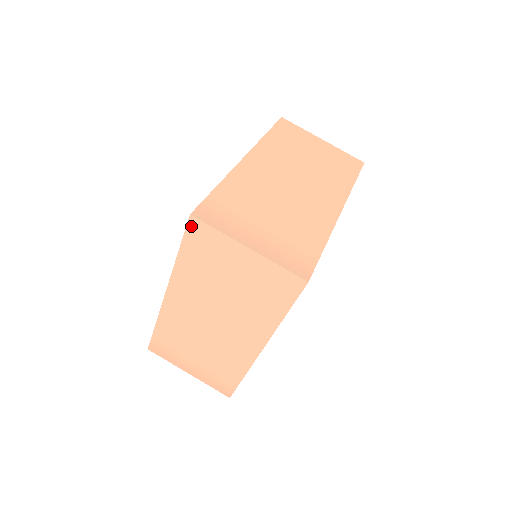
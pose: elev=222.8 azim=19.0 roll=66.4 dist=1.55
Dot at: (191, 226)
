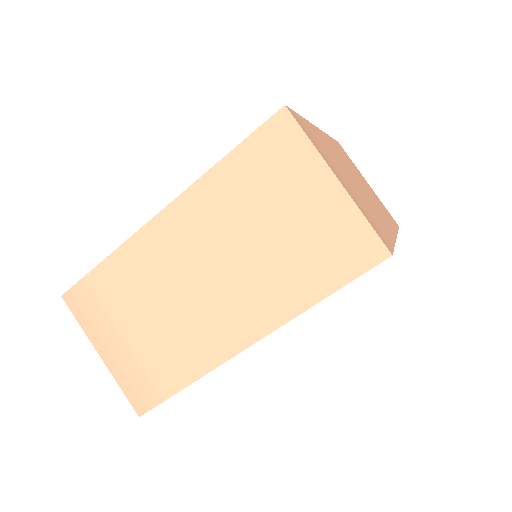
Dot at: (274, 122)
